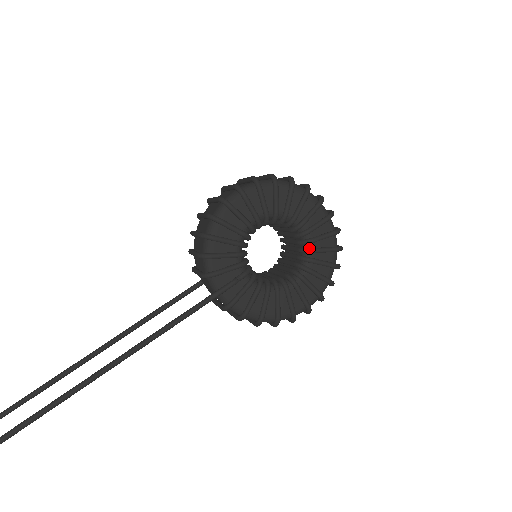
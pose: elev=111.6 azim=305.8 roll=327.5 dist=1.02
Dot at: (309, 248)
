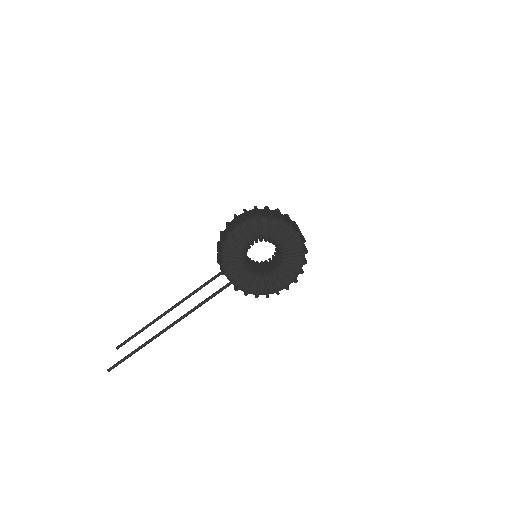
Dot at: (284, 255)
